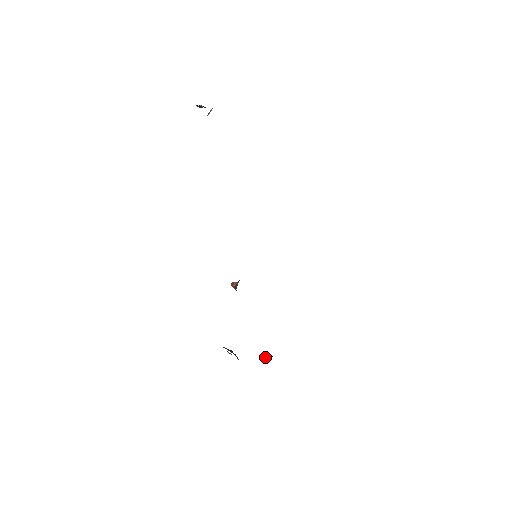
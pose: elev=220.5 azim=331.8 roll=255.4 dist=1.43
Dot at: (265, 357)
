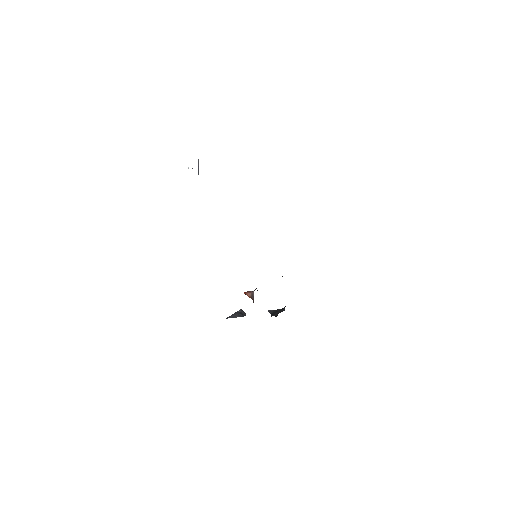
Dot at: (269, 311)
